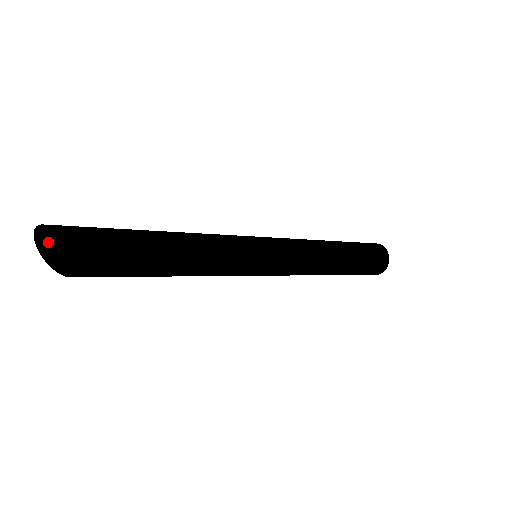
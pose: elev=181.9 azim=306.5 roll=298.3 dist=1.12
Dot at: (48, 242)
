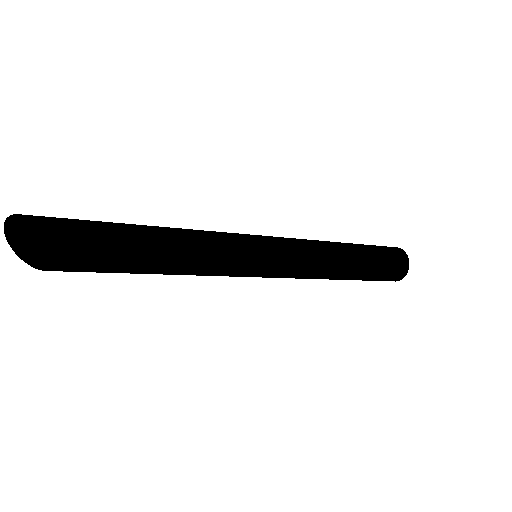
Dot at: (19, 233)
